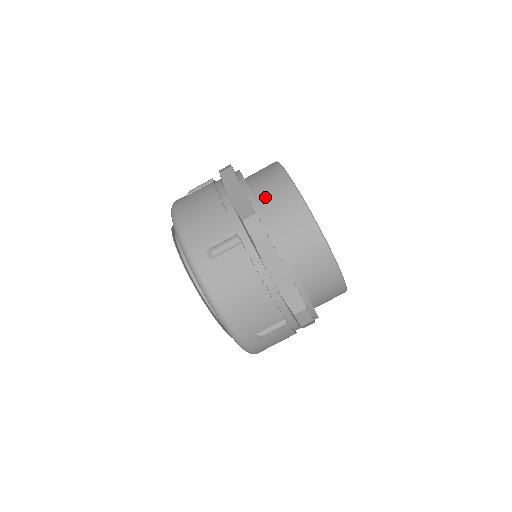
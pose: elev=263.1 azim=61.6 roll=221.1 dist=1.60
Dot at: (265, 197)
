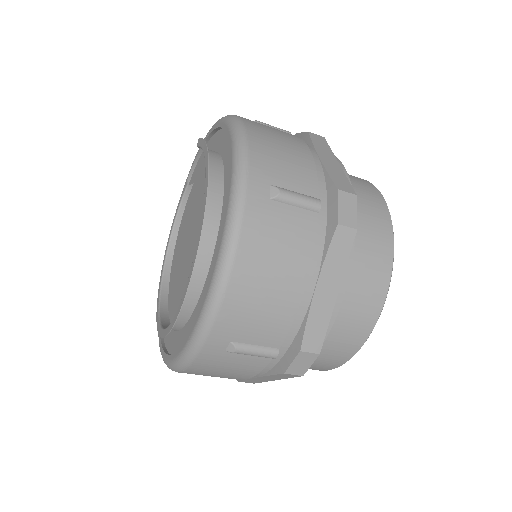
Dot at: (343, 309)
